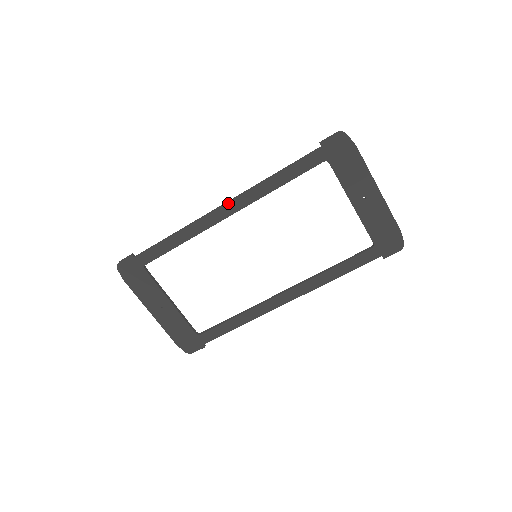
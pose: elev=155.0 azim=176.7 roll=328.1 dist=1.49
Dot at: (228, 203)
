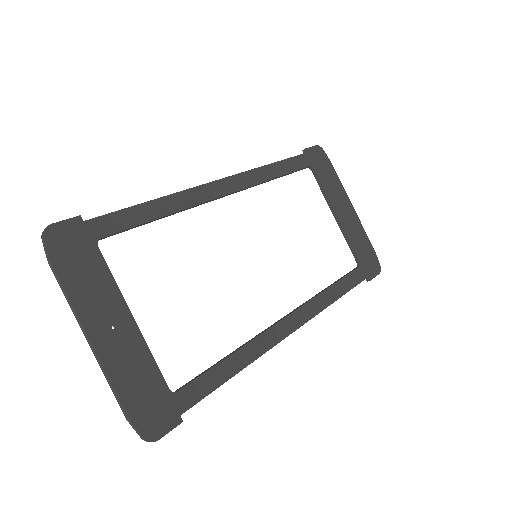
Dot at: (227, 178)
